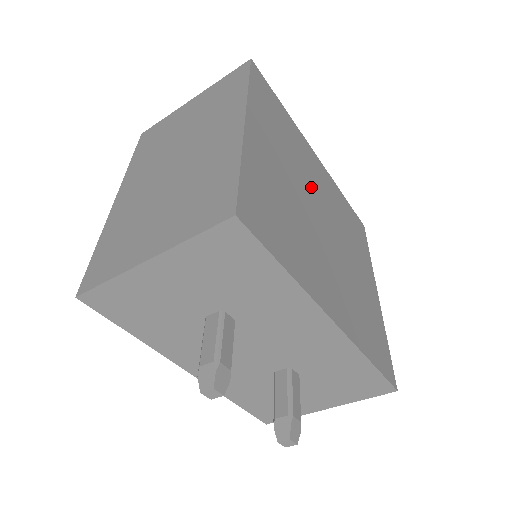
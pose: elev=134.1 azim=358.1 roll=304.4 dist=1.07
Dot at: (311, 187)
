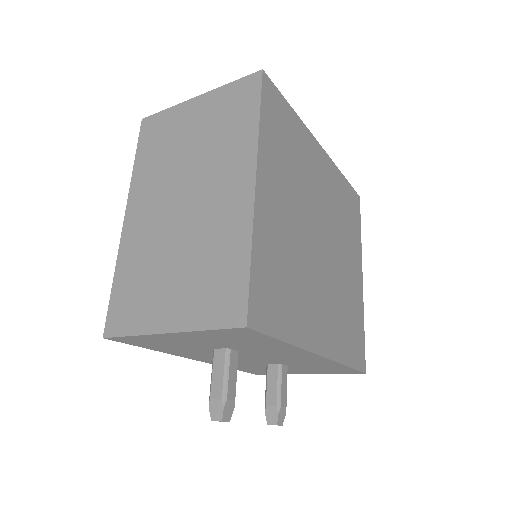
Dot at: (313, 204)
